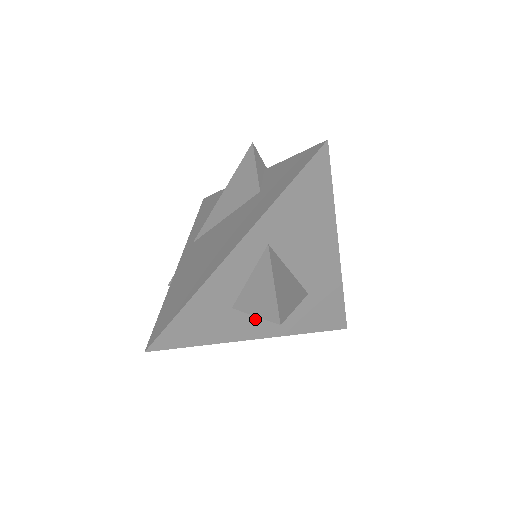
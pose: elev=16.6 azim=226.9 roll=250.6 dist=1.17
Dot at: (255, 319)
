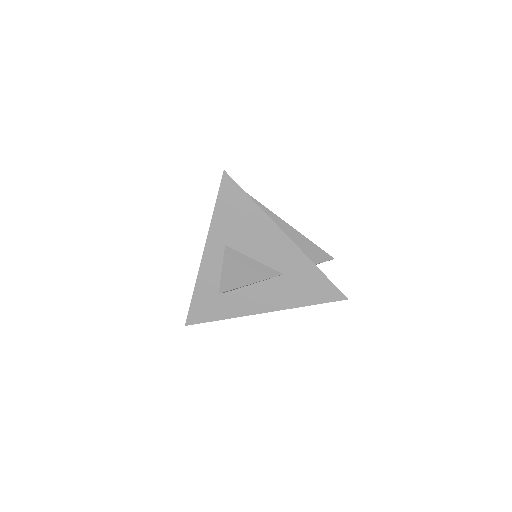
Dot at: (249, 298)
